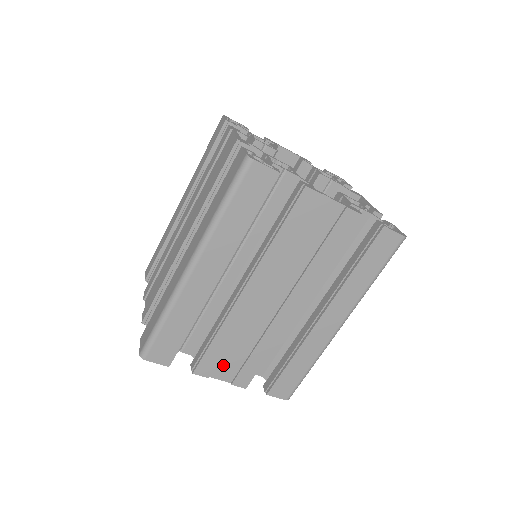
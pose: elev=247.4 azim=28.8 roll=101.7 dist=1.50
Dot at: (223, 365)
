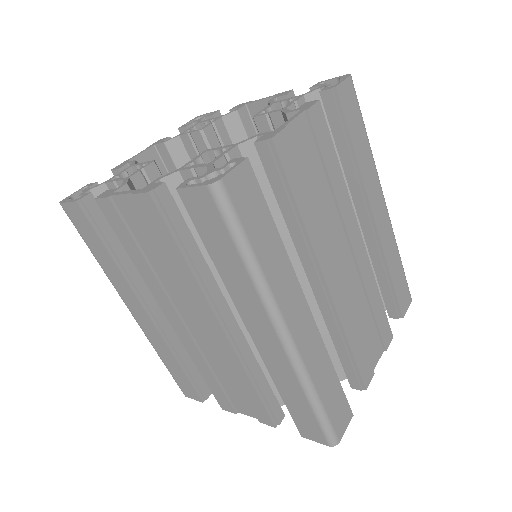
Dot at: (236, 400)
